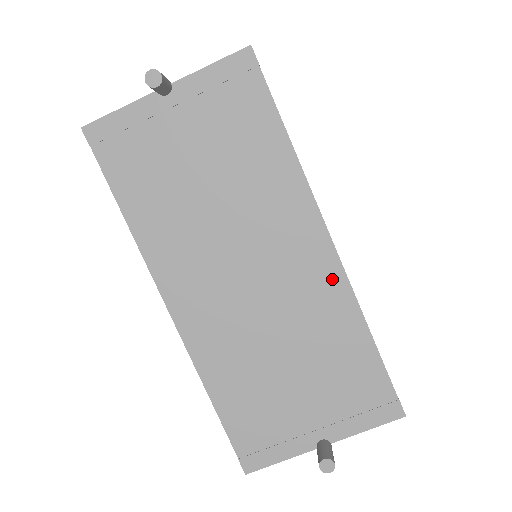
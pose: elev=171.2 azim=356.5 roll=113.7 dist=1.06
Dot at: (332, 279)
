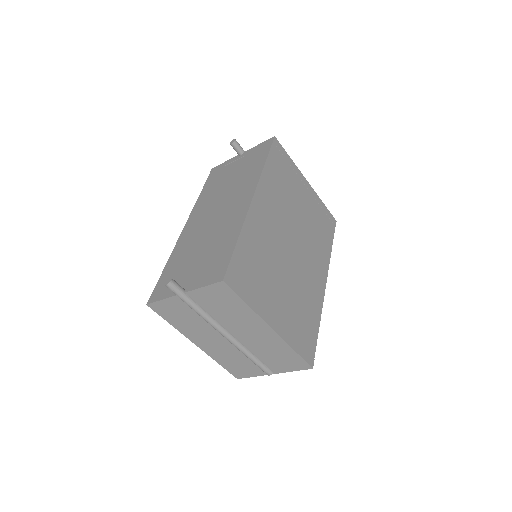
Dot at: (242, 213)
